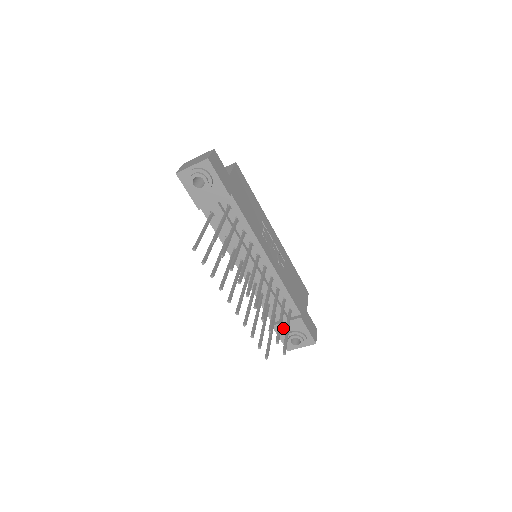
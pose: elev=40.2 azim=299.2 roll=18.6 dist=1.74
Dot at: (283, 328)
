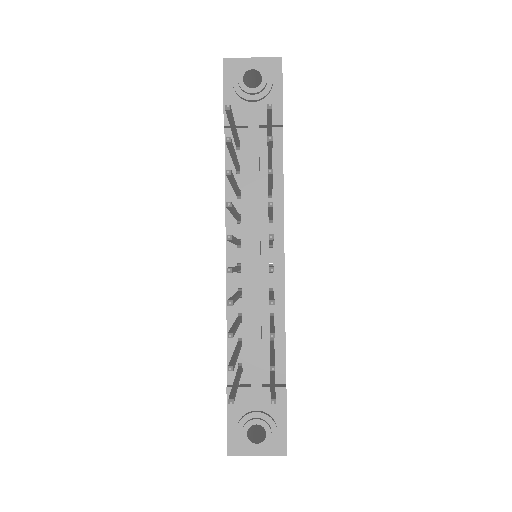
Dot at: (244, 399)
